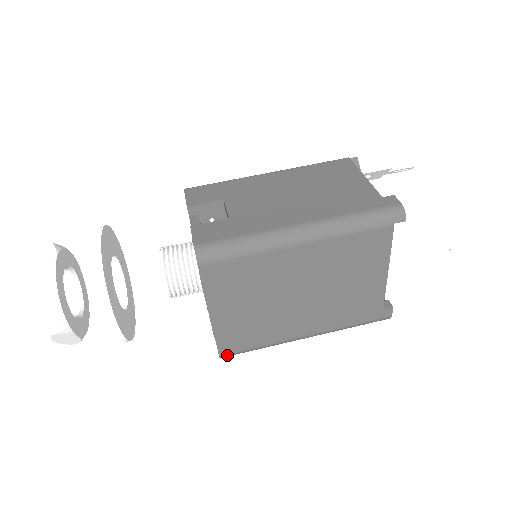
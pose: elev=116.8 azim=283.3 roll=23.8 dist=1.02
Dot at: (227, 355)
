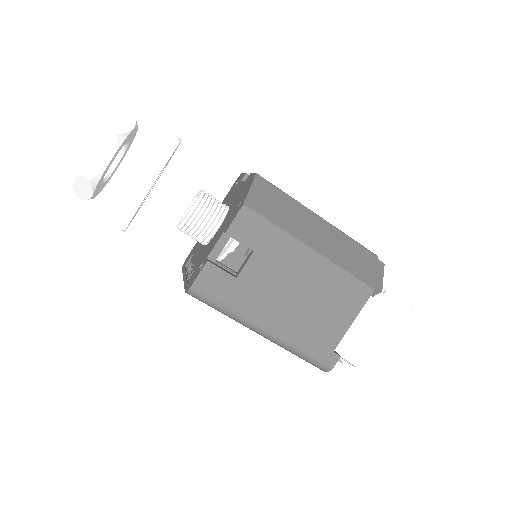
Dot at: occluded
